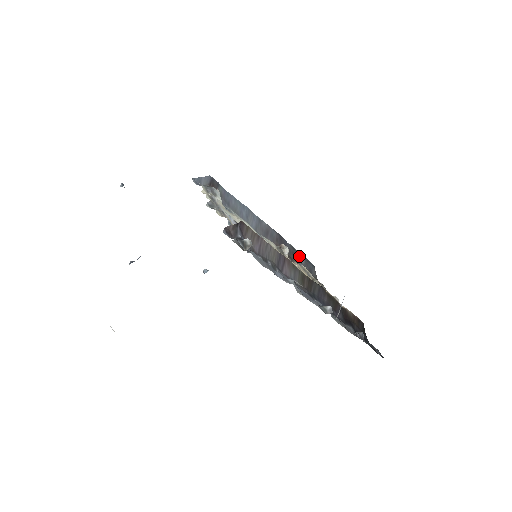
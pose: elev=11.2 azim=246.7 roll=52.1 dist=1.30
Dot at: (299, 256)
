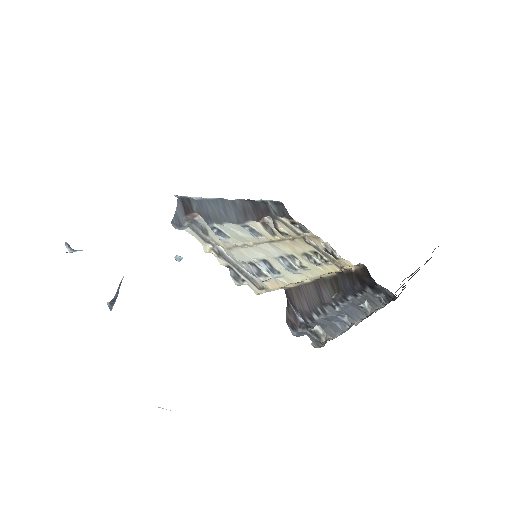
Dot at: (271, 206)
